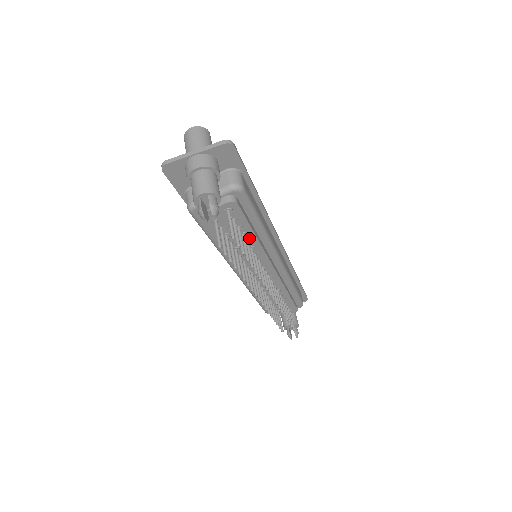
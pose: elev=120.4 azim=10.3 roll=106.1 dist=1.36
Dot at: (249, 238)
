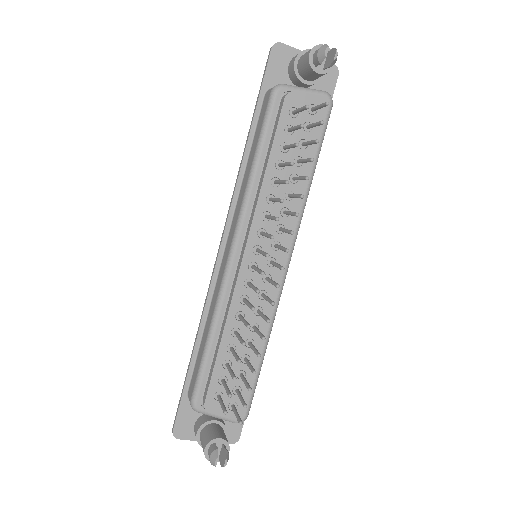
Dot at: (299, 174)
